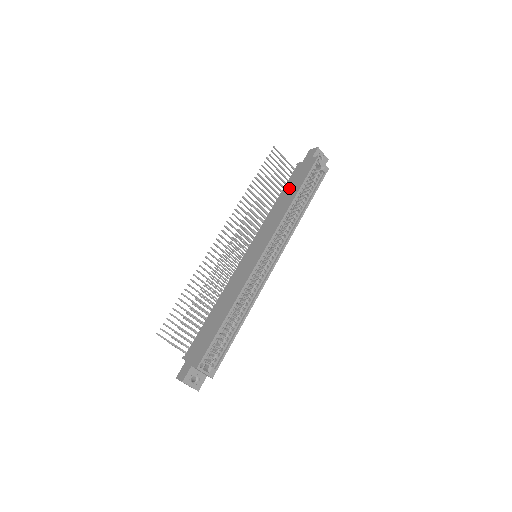
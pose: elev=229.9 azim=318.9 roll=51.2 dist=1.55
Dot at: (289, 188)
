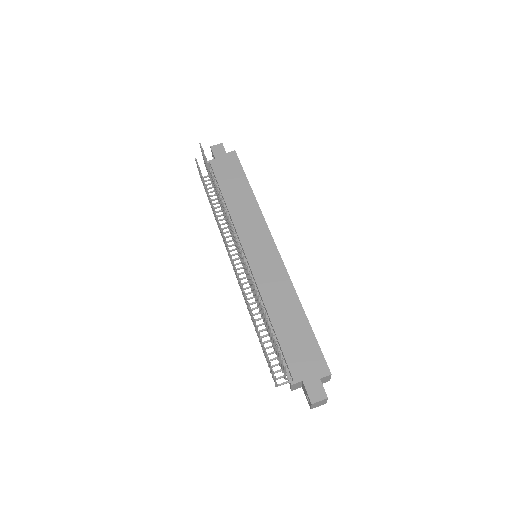
Dot at: (230, 184)
